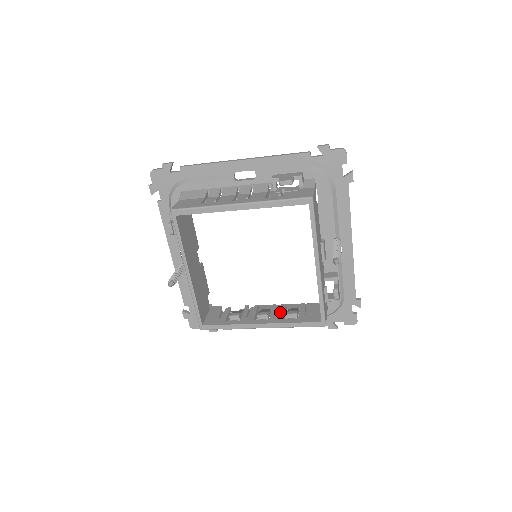
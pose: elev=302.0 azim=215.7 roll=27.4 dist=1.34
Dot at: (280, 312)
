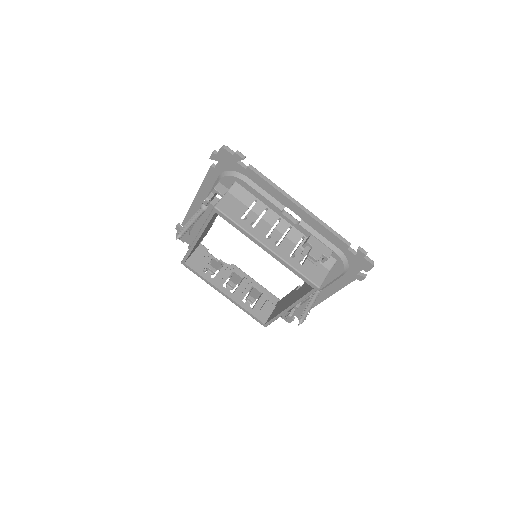
Dot at: (244, 291)
